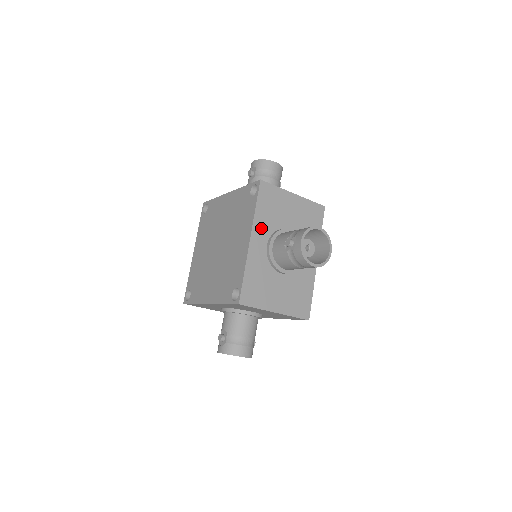
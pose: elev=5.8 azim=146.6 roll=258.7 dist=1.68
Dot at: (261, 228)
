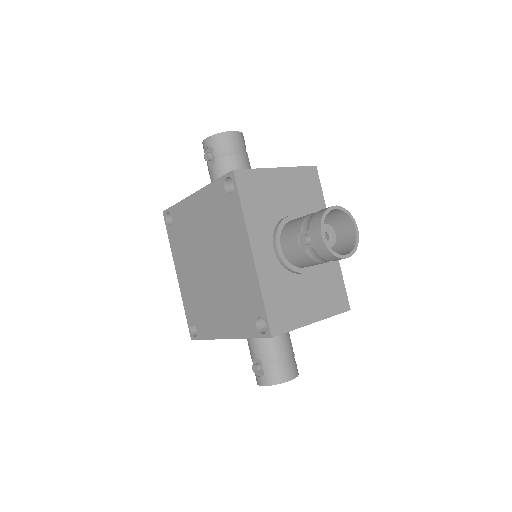
Dot at: (258, 231)
